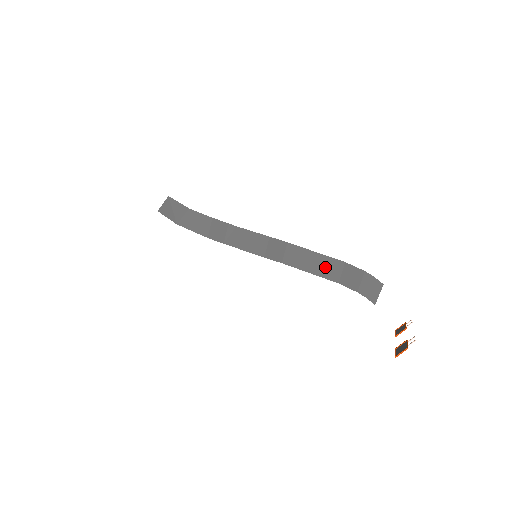
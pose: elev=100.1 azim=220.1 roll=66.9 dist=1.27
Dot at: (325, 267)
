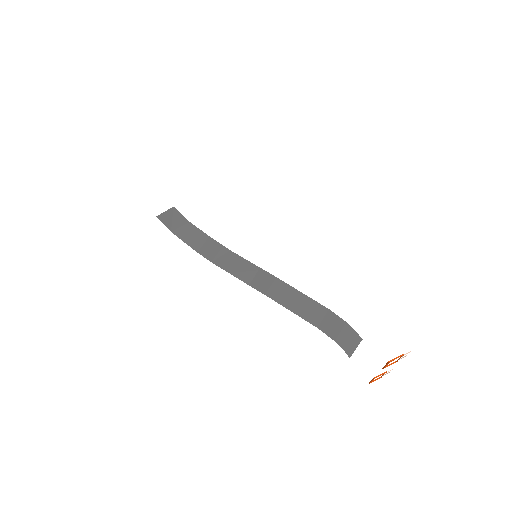
Dot at: (308, 309)
